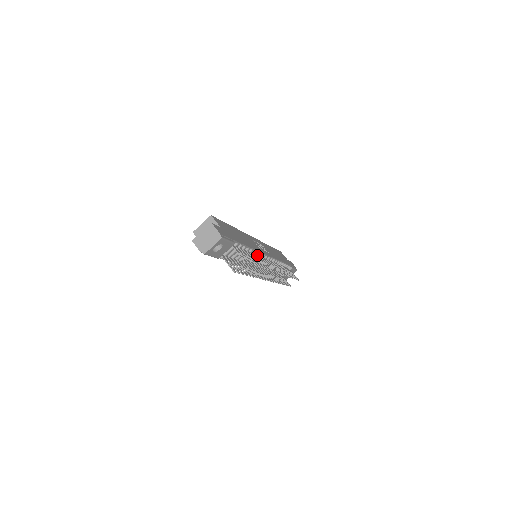
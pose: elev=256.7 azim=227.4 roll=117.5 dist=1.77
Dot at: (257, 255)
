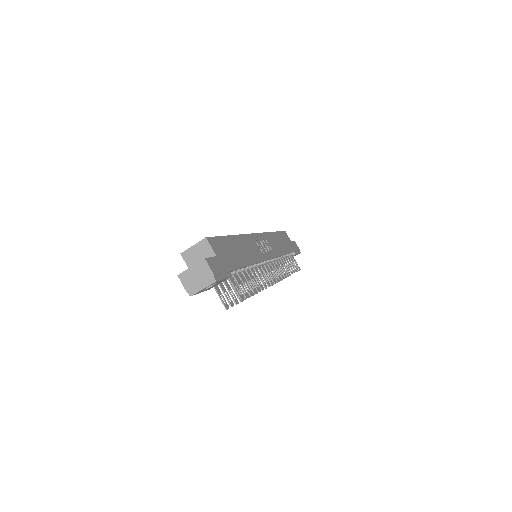
Dot at: (257, 265)
